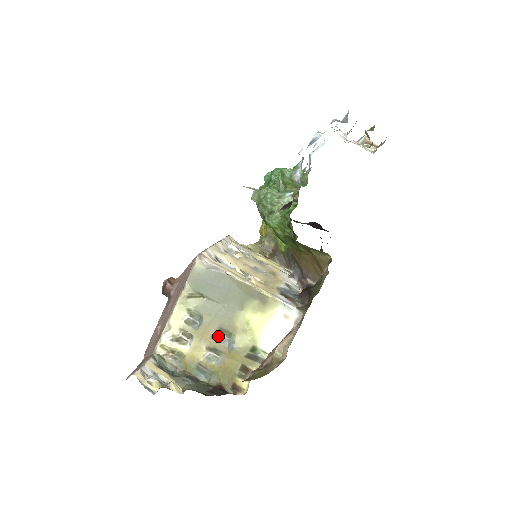
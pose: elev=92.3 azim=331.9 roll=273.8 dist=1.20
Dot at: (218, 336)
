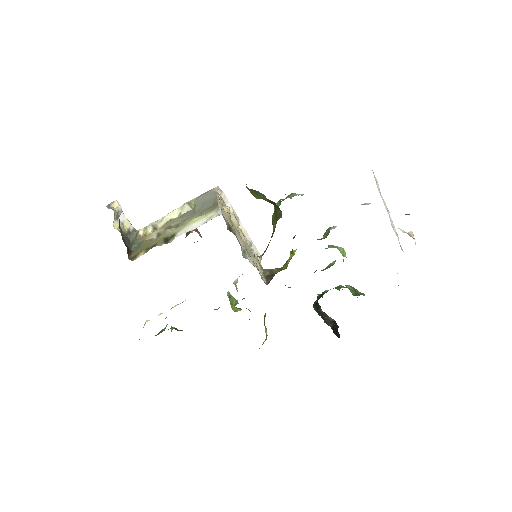
Dot at: occluded
